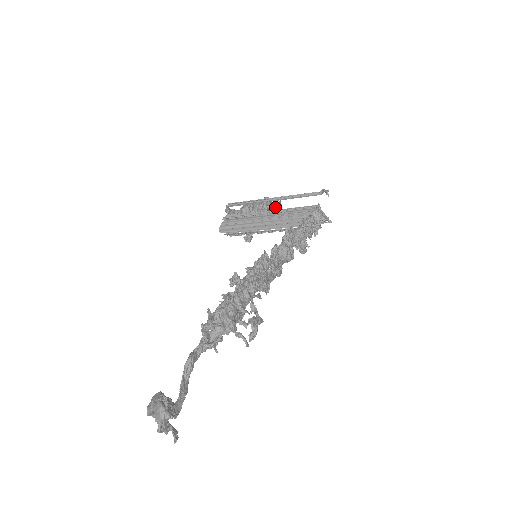
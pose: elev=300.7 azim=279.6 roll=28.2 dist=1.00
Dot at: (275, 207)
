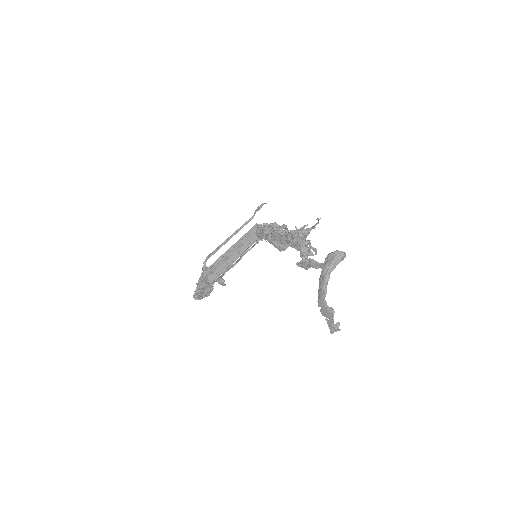
Dot at: occluded
